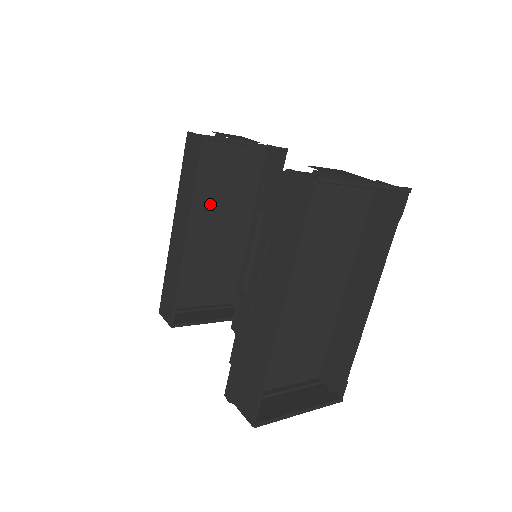
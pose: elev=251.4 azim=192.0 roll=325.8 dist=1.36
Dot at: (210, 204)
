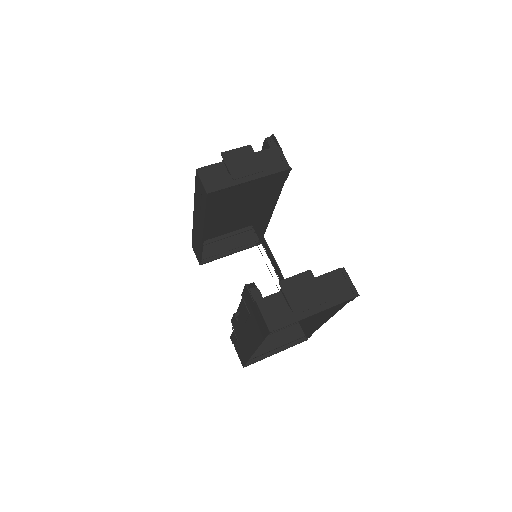
Dot at: (224, 193)
